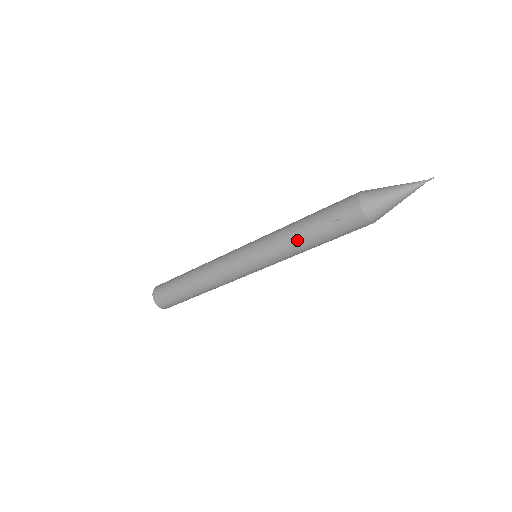
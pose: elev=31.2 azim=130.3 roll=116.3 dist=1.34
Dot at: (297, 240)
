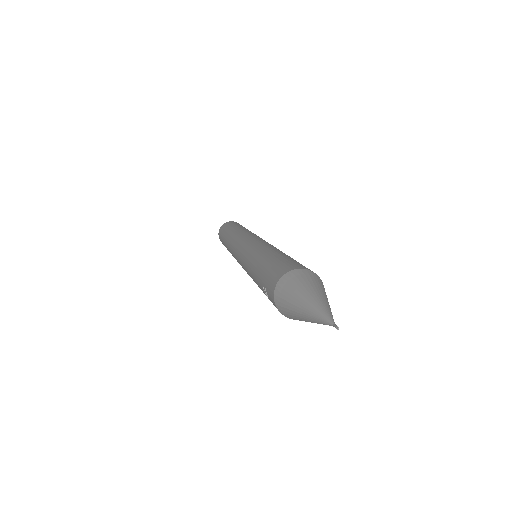
Dot at: occluded
